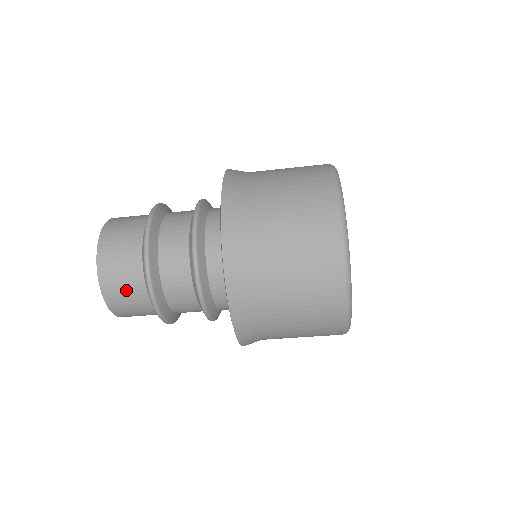
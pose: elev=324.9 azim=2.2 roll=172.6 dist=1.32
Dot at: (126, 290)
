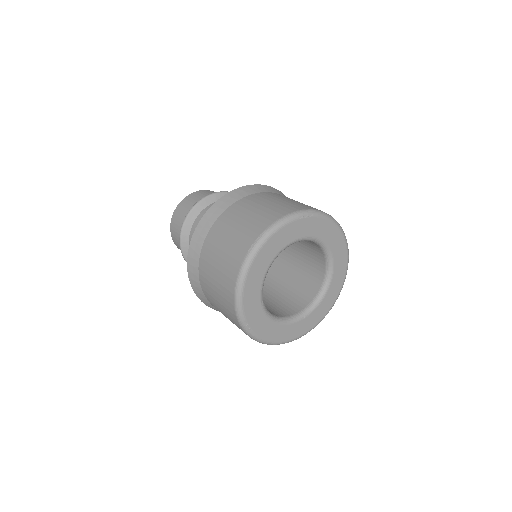
Dot at: (179, 225)
